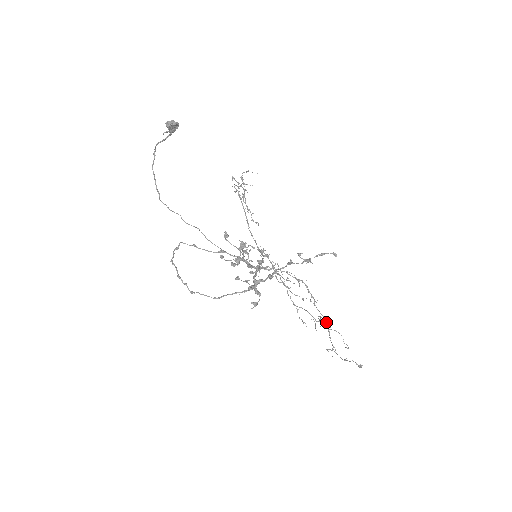
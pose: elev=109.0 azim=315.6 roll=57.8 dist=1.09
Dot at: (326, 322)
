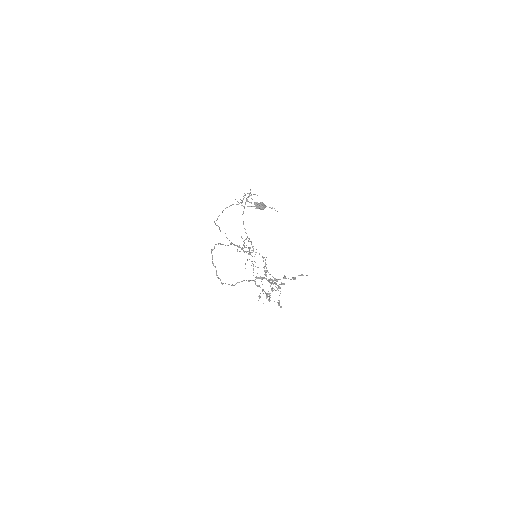
Dot at: (265, 275)
